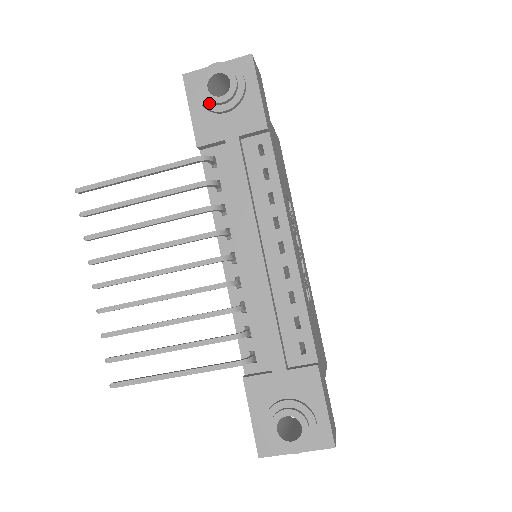
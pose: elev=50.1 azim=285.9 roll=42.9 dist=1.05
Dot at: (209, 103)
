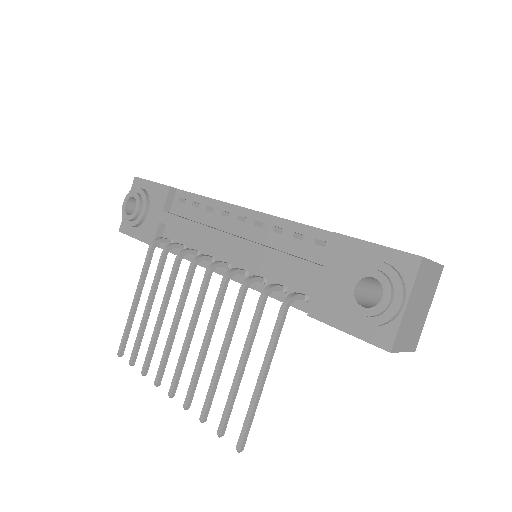
Dot at: (136, 220)
